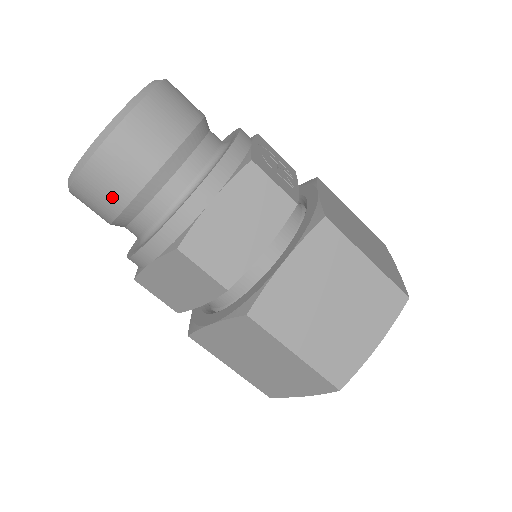
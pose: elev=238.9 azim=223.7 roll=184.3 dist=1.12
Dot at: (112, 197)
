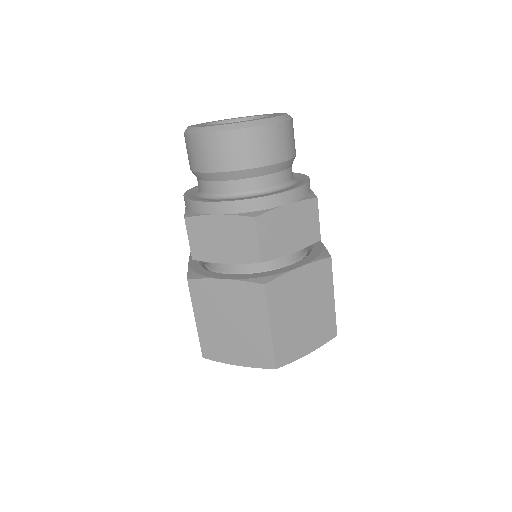
Dot at: (230, 159)
